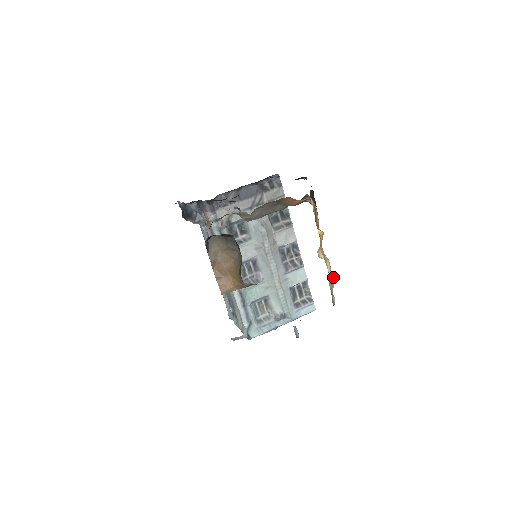
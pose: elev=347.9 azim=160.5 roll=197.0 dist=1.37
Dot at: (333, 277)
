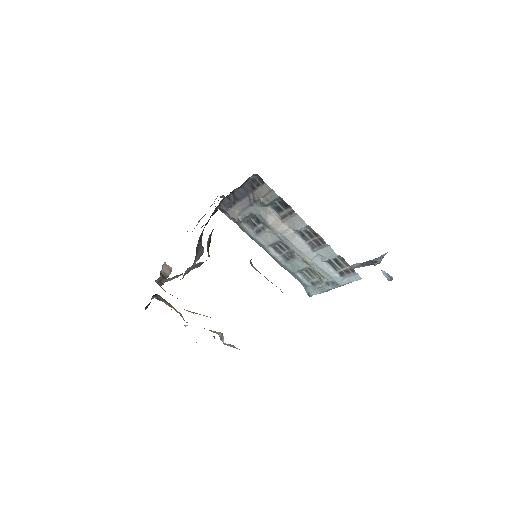
Dot at: occluded
